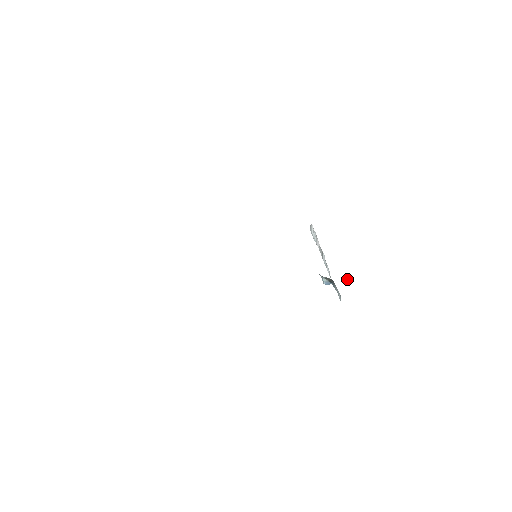
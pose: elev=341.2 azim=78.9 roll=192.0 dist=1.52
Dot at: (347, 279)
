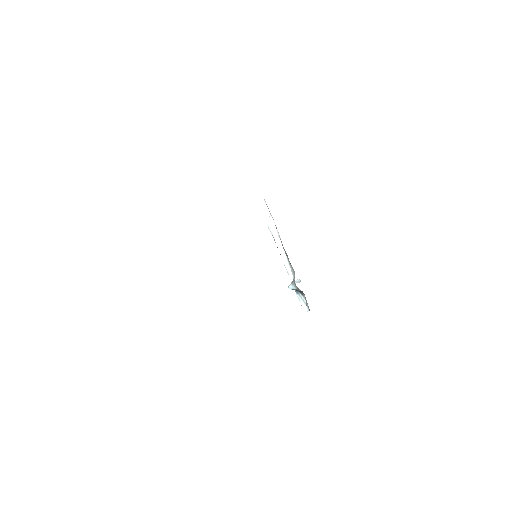
Dot at: (297, 282)
